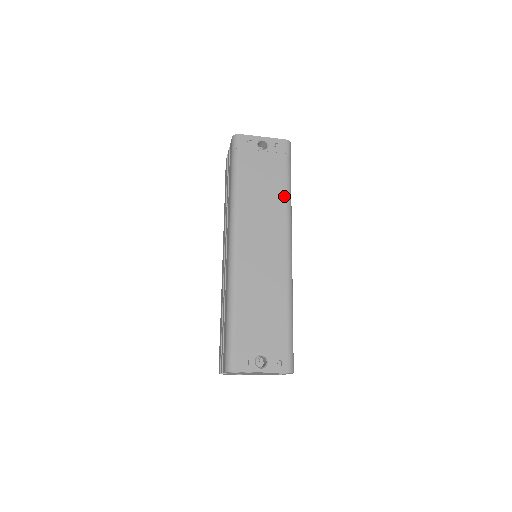
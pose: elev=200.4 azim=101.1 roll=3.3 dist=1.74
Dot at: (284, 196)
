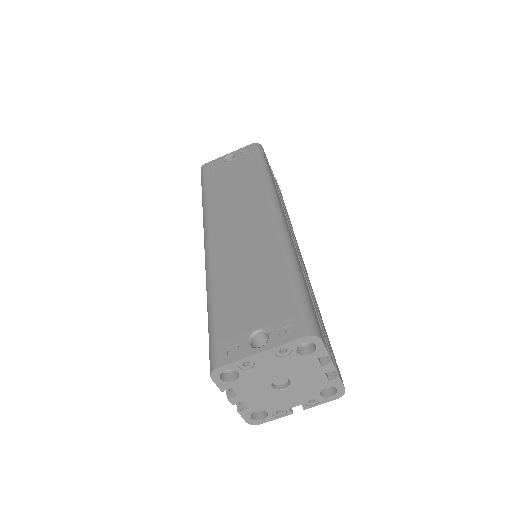
Dot at: (259, 178)
